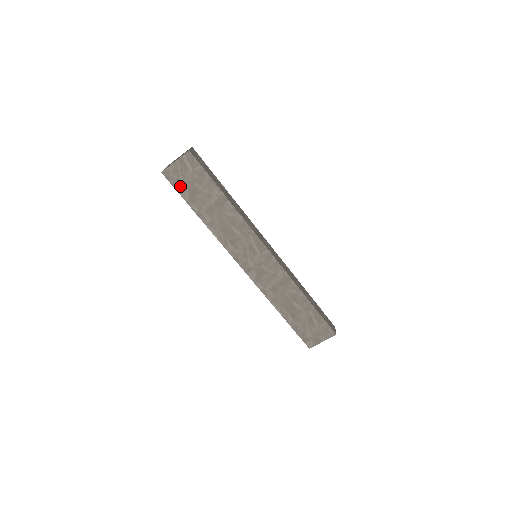
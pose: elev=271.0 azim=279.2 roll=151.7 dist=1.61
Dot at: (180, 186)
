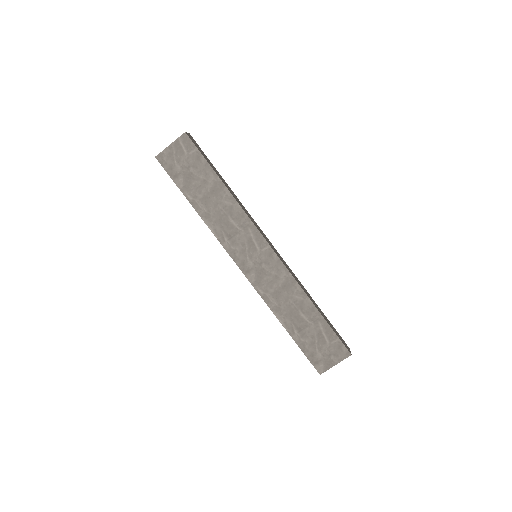
Dot at: (174, 172)
